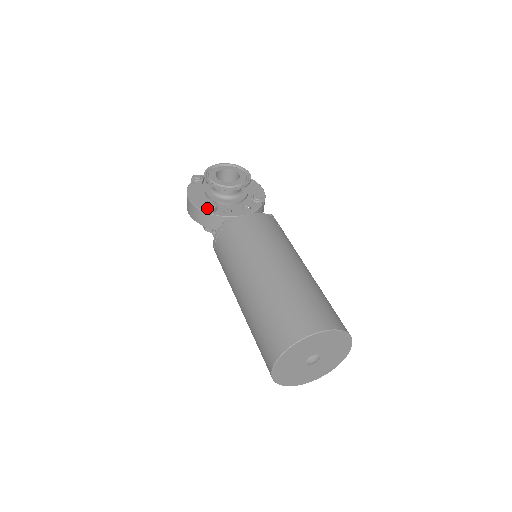
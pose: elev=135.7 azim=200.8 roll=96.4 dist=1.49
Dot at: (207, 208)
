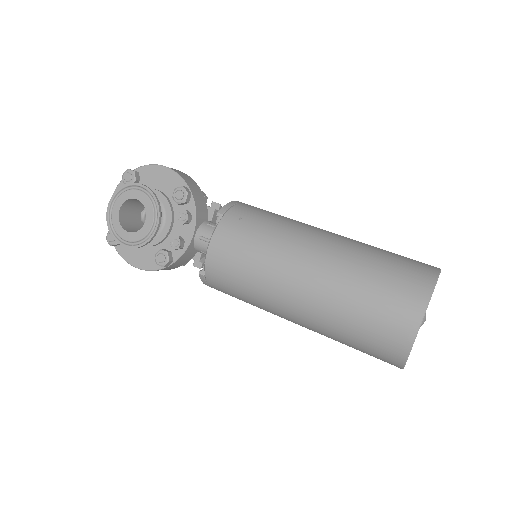
Dot at: (164, 266)
